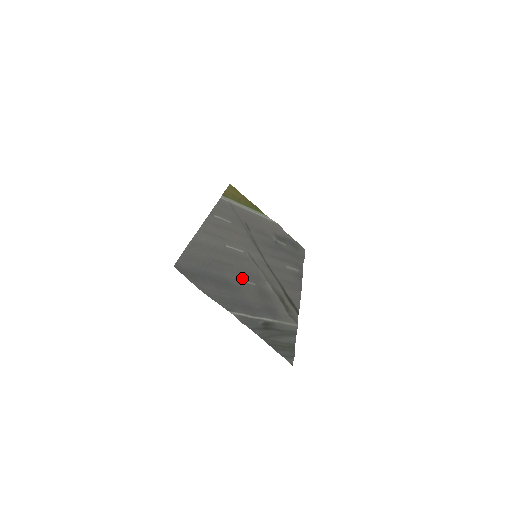
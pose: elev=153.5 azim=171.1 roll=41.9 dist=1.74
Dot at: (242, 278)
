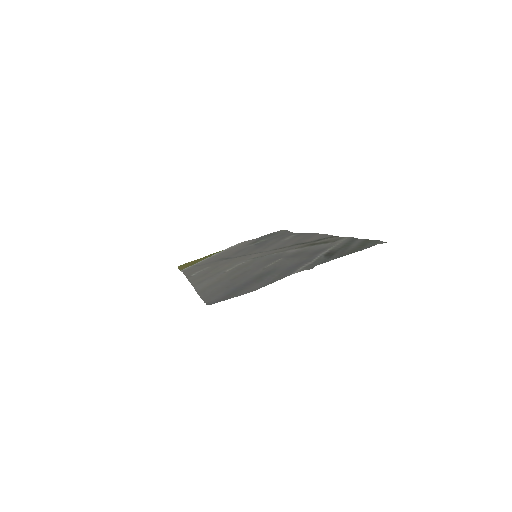
Dot at: (267, 265)
